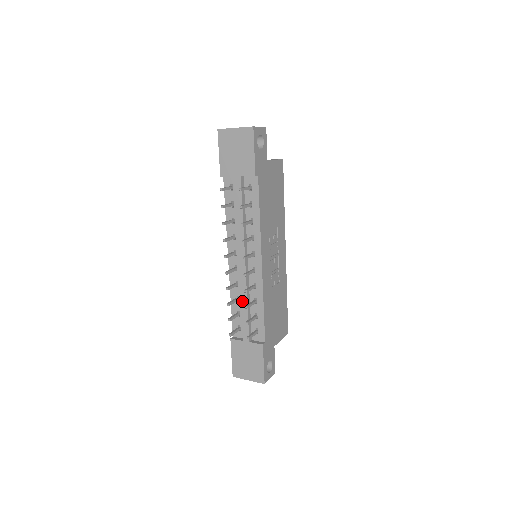
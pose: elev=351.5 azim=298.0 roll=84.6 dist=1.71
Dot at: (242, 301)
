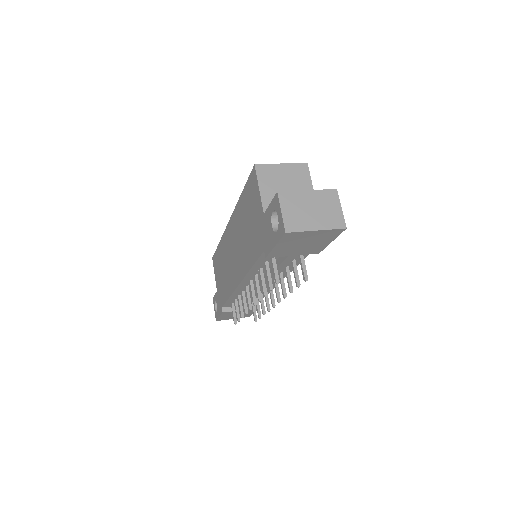
Dot at: occluded
